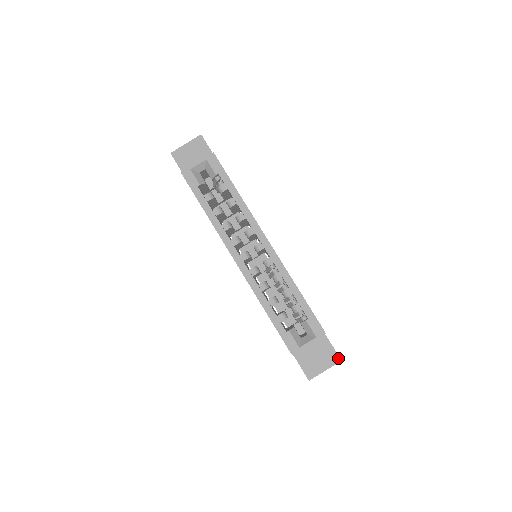
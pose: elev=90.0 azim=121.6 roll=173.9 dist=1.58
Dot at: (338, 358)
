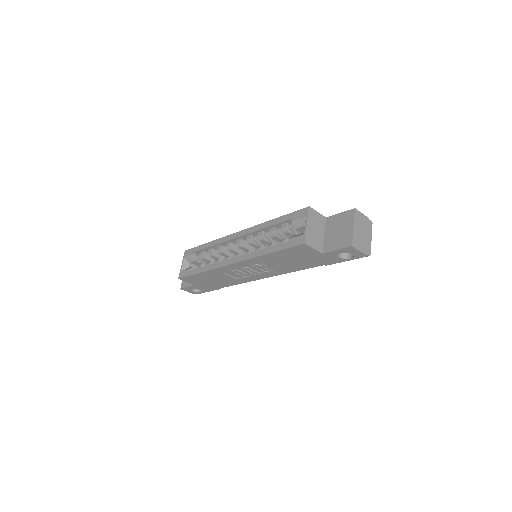
Dot at: (351, 211)
